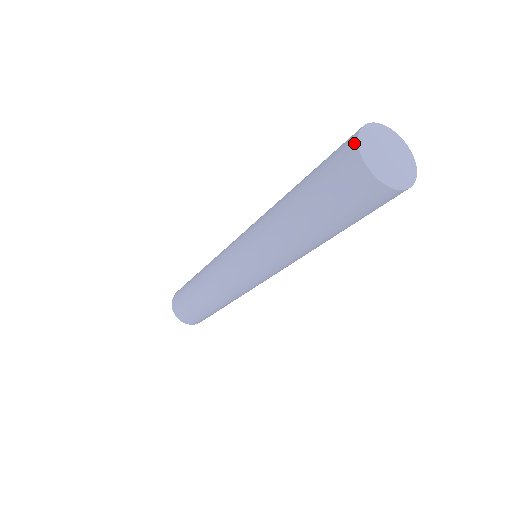
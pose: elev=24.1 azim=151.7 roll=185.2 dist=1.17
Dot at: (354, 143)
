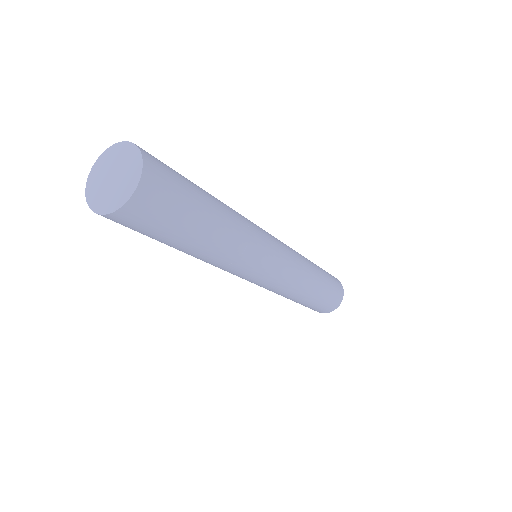
Dot at: (91, 183)
